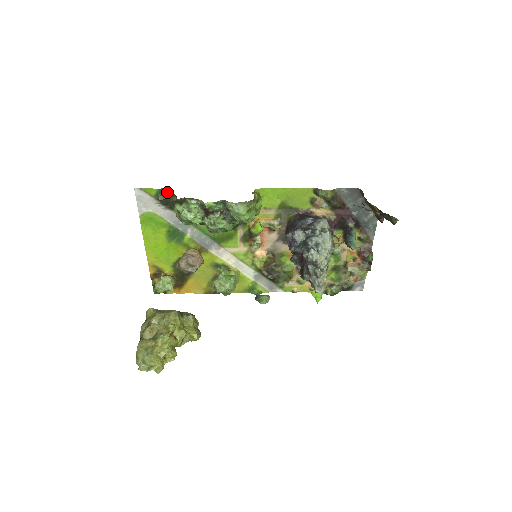
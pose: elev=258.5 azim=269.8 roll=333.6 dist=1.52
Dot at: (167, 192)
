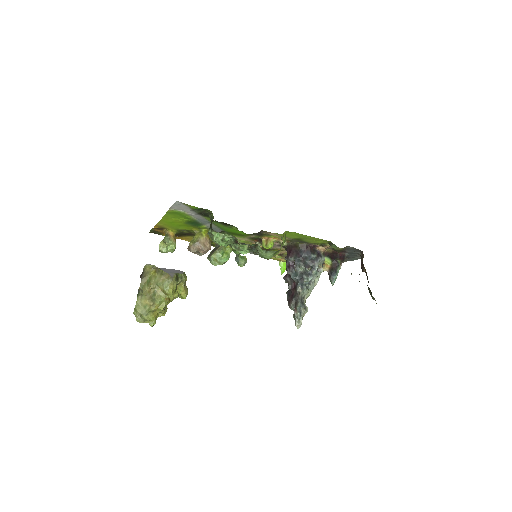
Dot at: (206, 210)
